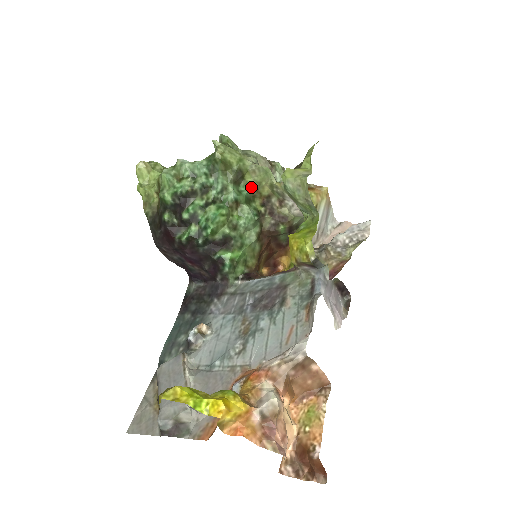
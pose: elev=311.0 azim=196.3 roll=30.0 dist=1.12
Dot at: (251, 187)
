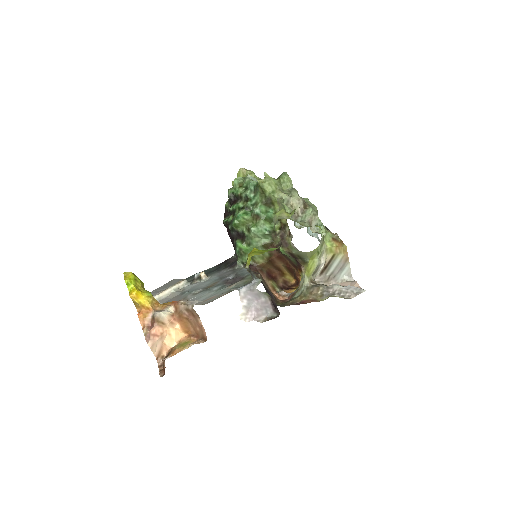
Dot at: occluded
